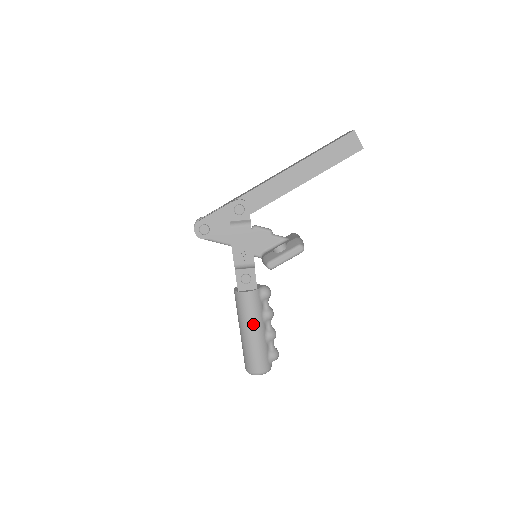
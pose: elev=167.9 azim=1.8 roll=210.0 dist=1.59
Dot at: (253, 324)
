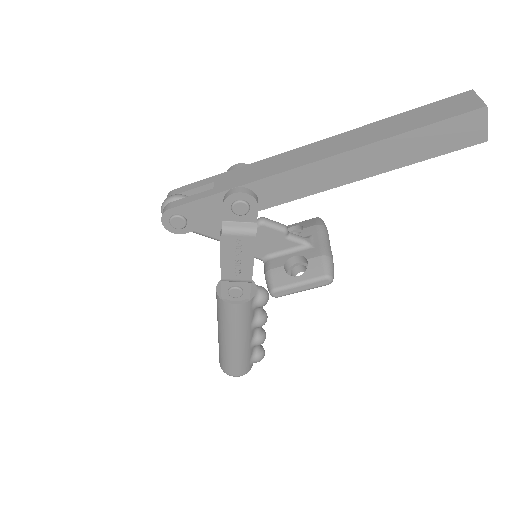
Dot at: (237, 335)
